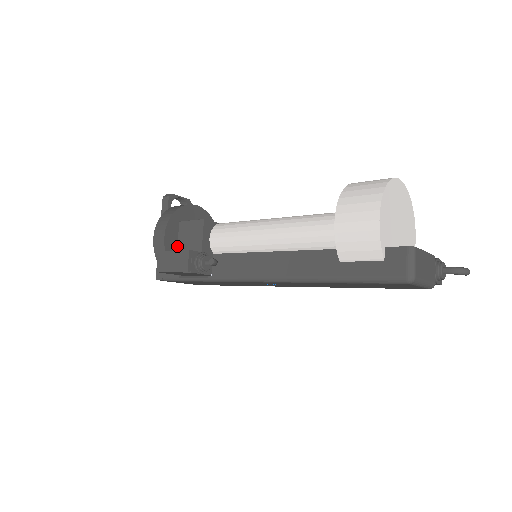
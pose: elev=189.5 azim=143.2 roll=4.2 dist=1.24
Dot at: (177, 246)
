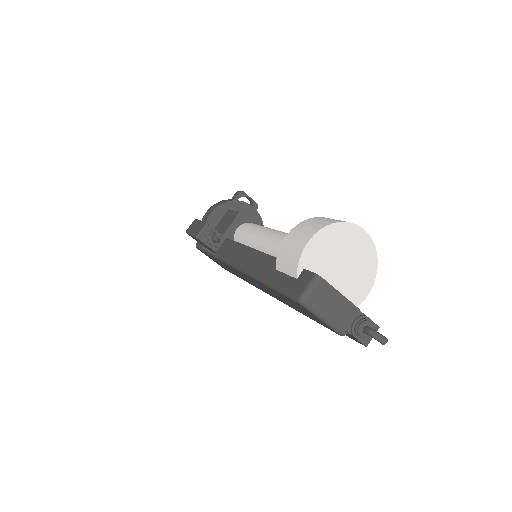
Dot at: (216, 226)
